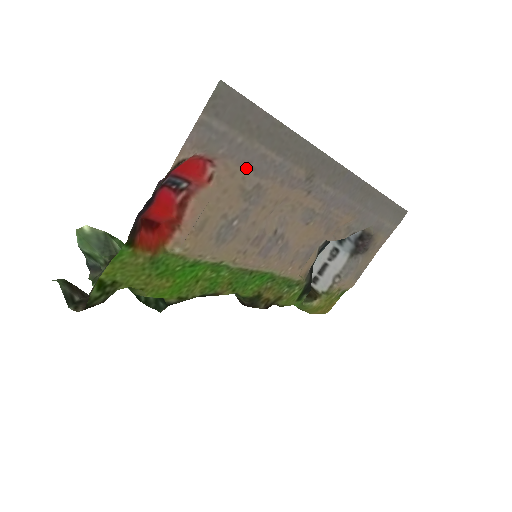
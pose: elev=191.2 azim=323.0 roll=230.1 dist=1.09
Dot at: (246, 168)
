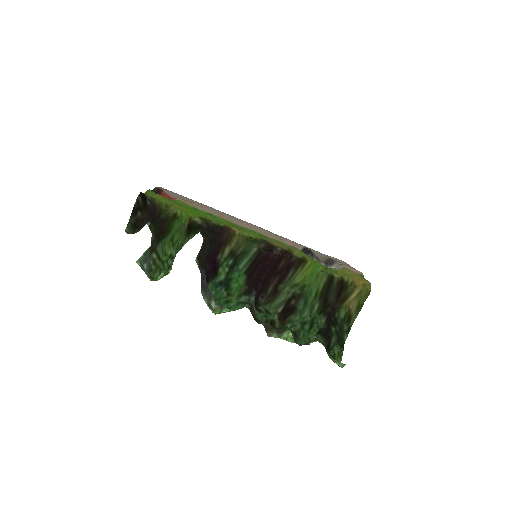
Dot at: occluded
